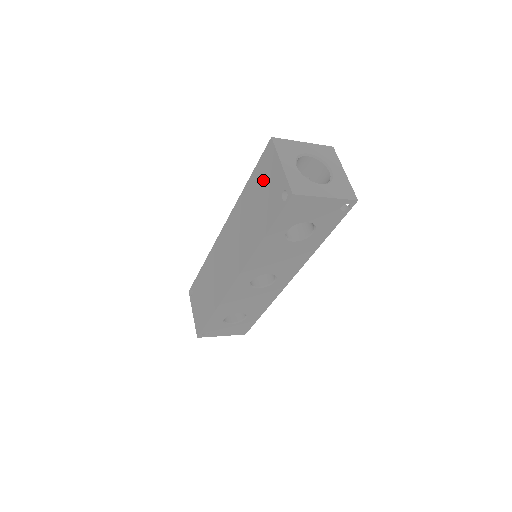
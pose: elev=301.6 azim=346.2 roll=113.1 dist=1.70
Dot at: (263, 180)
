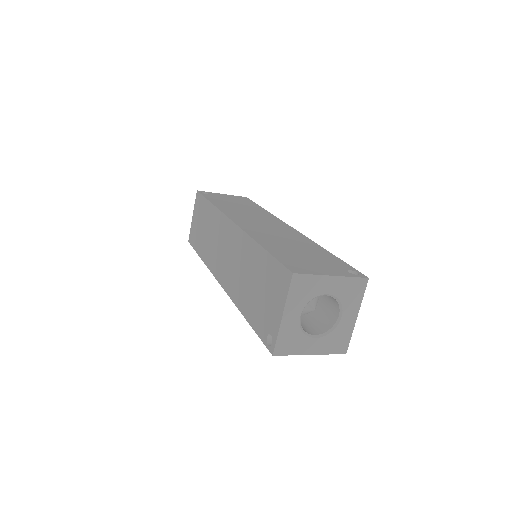
Dot at: (268, 284)
